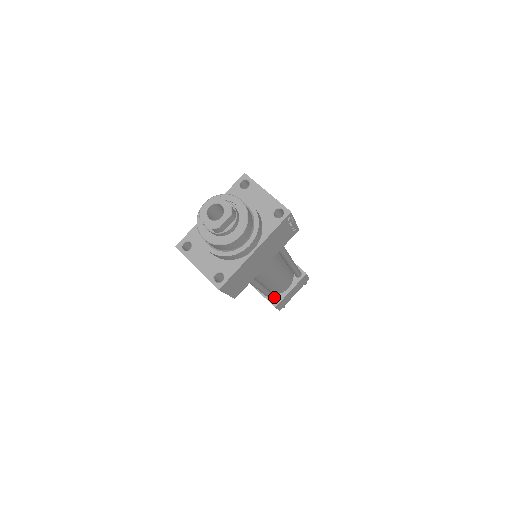
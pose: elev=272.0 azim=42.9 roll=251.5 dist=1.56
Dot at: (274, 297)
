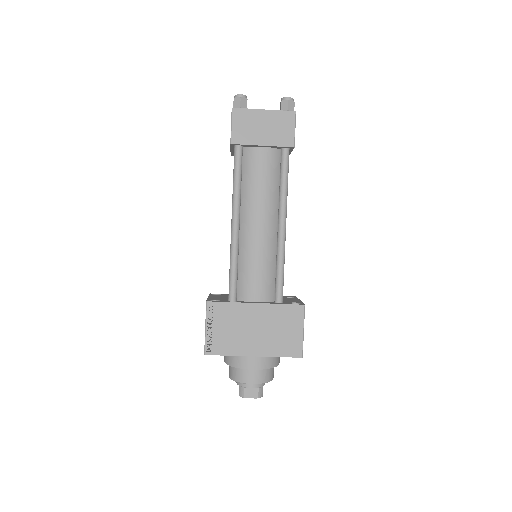
Dot at: occluded
